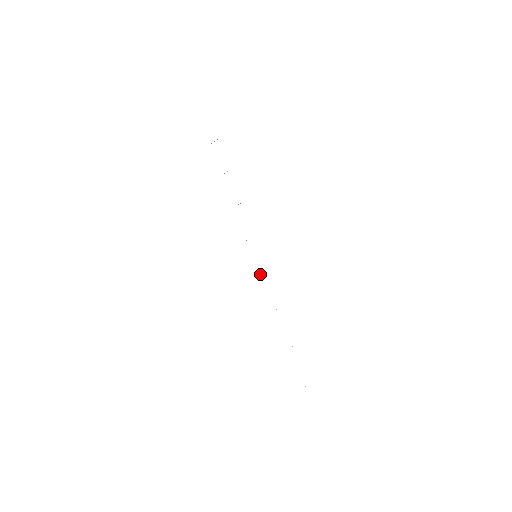
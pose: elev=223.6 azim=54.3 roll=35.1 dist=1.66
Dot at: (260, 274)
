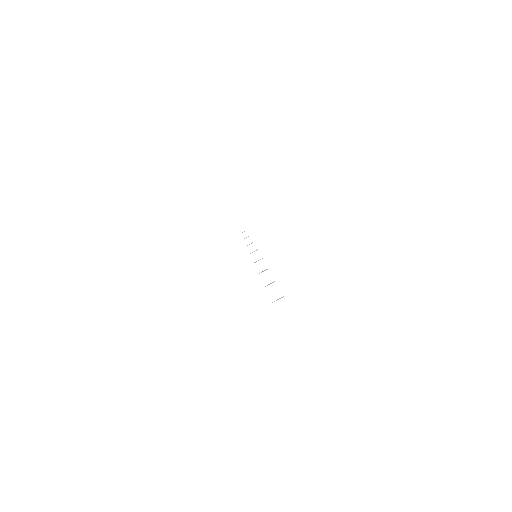
Dot at: (256, 261)
